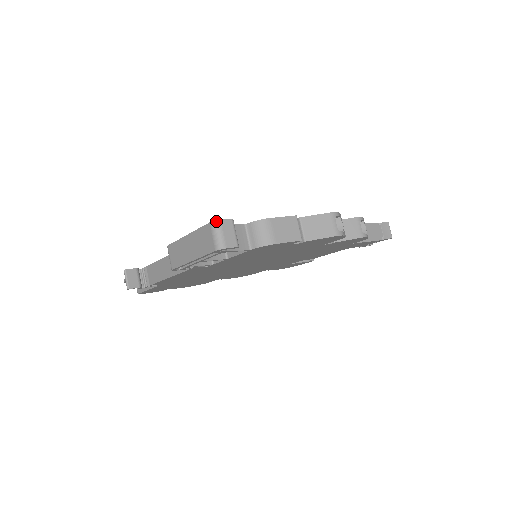
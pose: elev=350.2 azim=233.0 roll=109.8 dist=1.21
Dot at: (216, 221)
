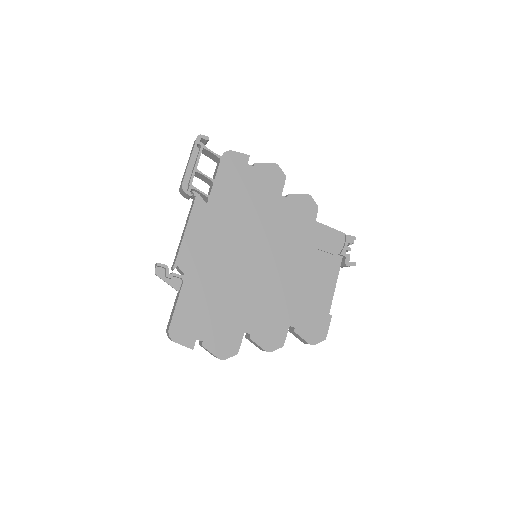
Dot at: occluded
